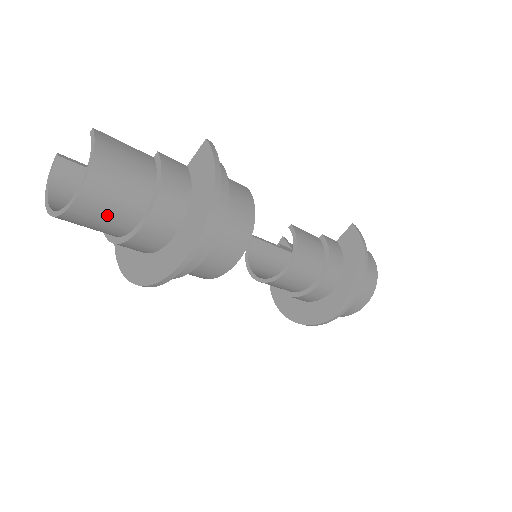
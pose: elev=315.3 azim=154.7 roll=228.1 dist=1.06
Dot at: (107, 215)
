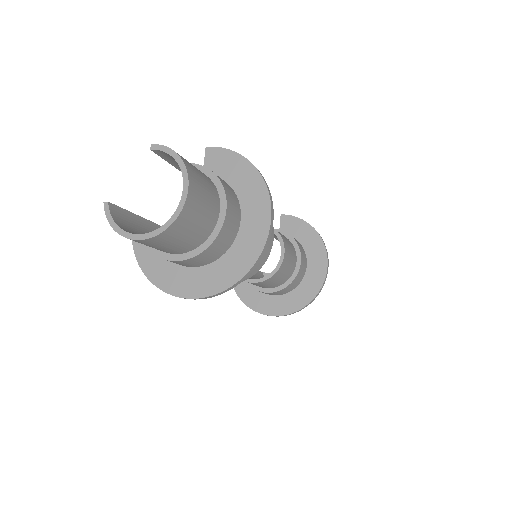
Dot at: (204, 209)
